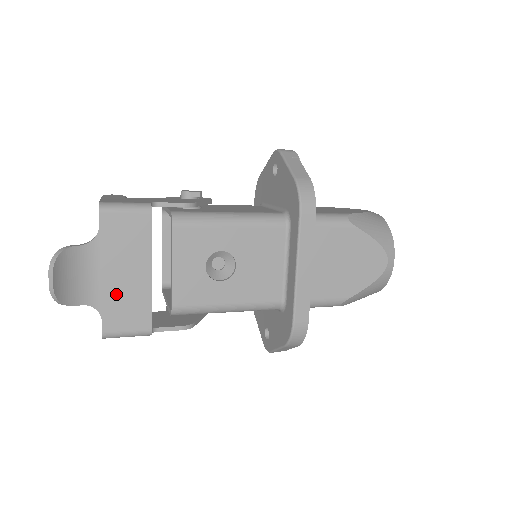
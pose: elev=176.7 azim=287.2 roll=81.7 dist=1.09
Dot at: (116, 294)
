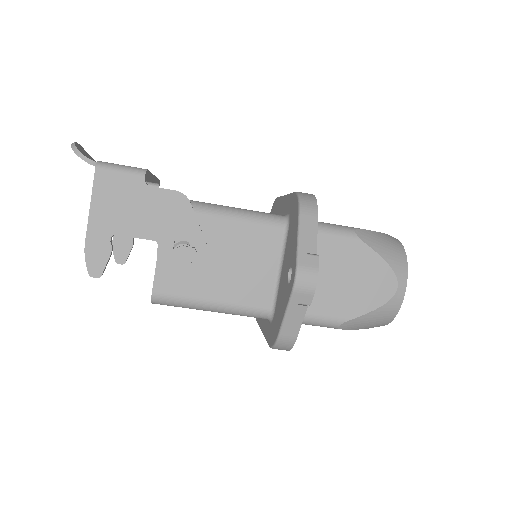
Dot at: occluded
